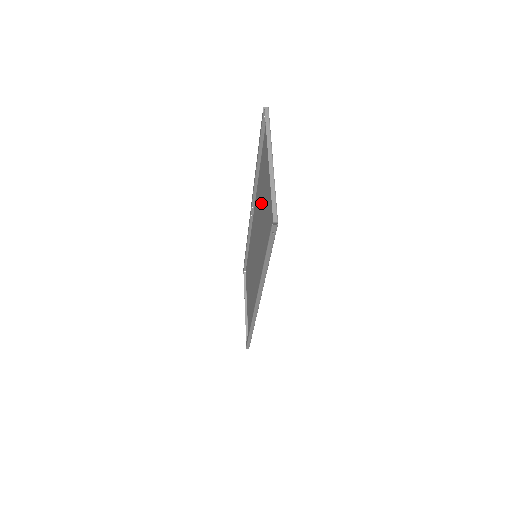
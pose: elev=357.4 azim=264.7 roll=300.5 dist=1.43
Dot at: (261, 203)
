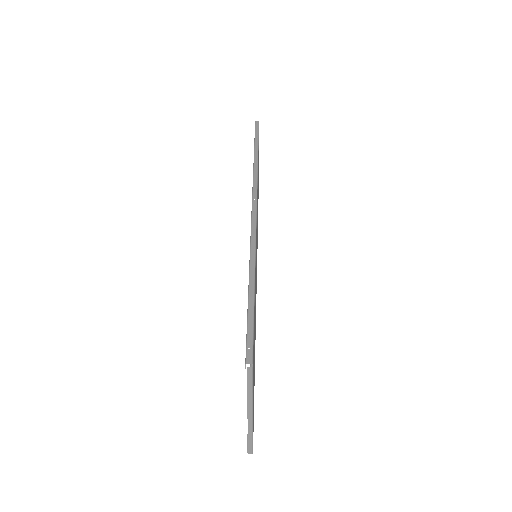
Dot at: occluded
